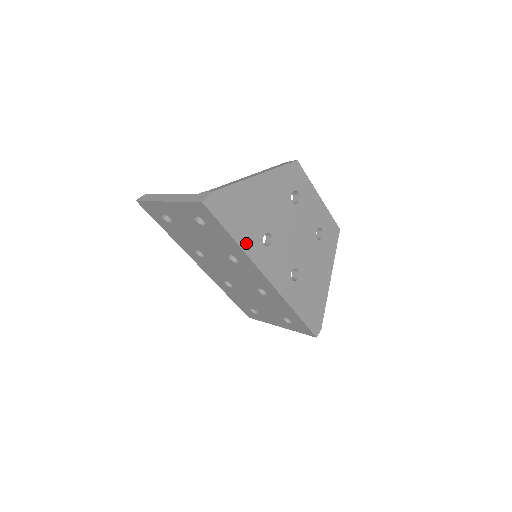
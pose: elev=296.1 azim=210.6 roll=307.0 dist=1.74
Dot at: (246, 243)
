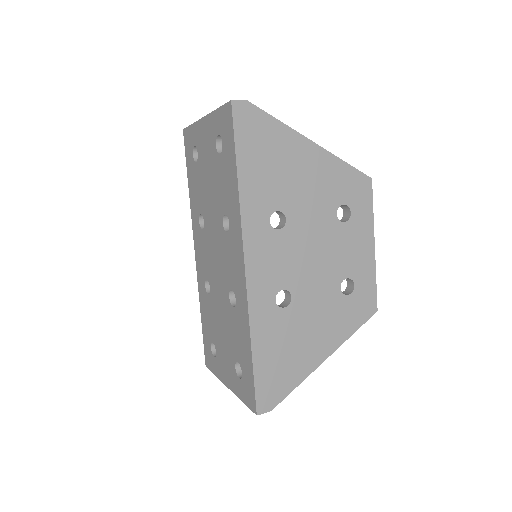
Dot at: (249, 195)
